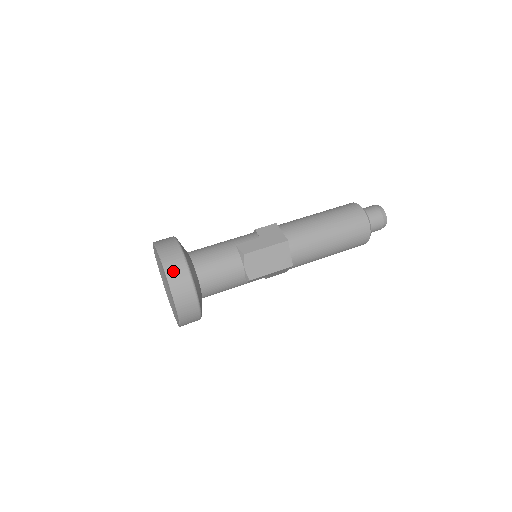
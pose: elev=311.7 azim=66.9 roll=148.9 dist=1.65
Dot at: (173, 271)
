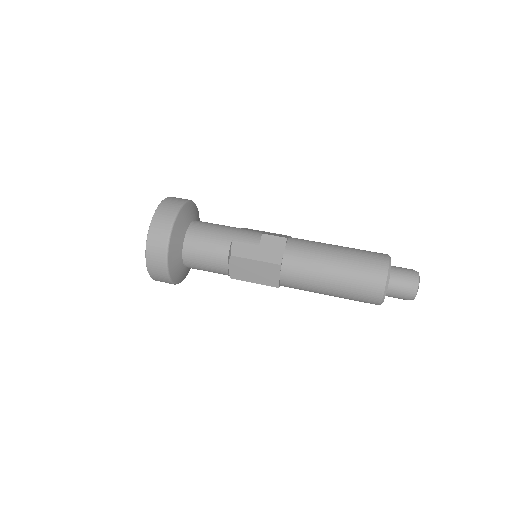
Dot at: (154, 241)
